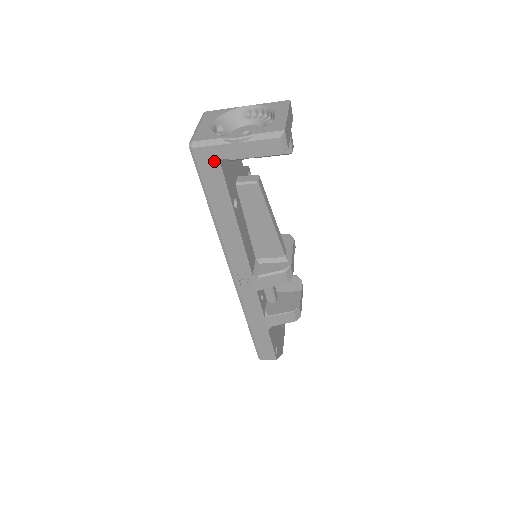
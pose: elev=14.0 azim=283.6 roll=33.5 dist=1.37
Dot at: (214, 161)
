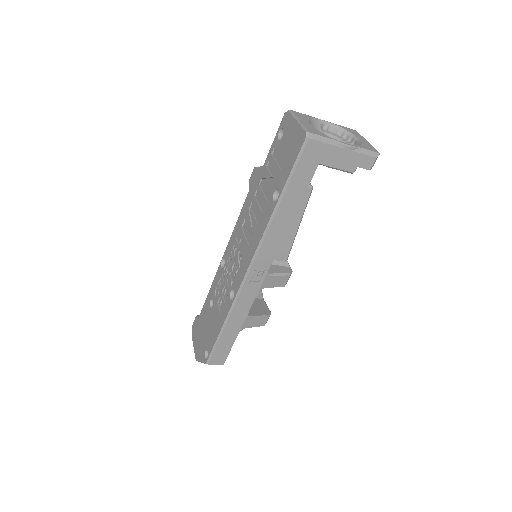
Dot at: (317, 157)
